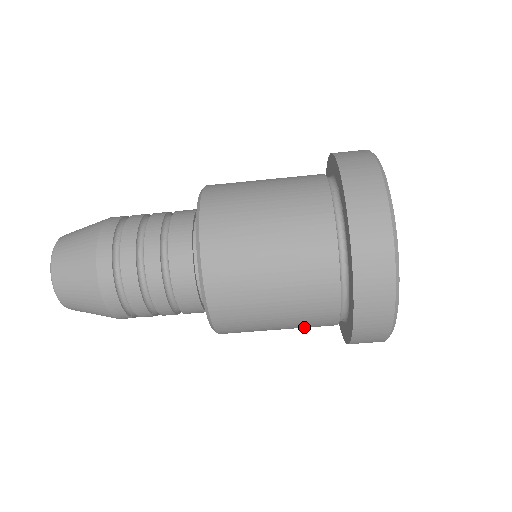
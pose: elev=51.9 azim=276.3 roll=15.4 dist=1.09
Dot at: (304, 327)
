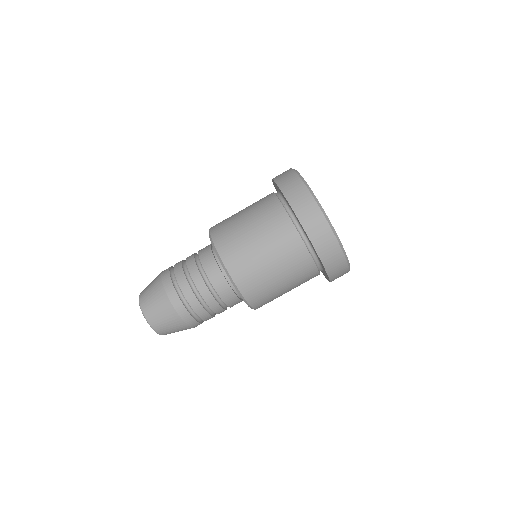
Dot at: occluded
